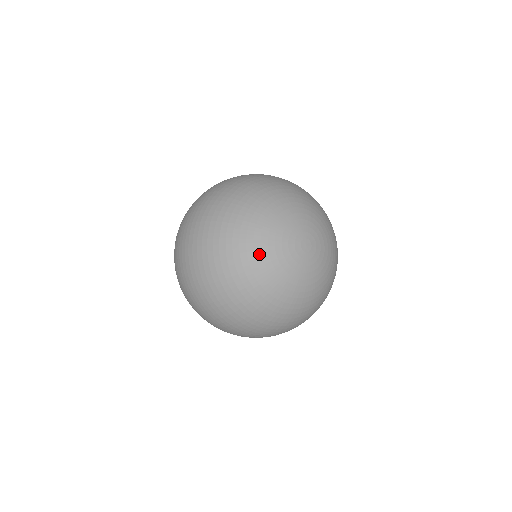
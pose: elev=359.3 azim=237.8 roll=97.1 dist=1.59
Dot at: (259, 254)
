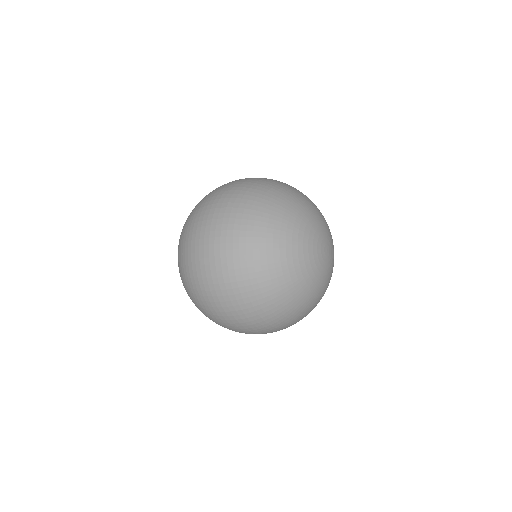
Dot at: (296, 238)
